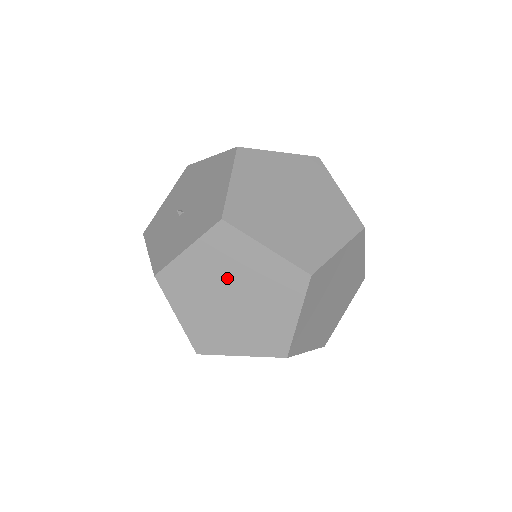
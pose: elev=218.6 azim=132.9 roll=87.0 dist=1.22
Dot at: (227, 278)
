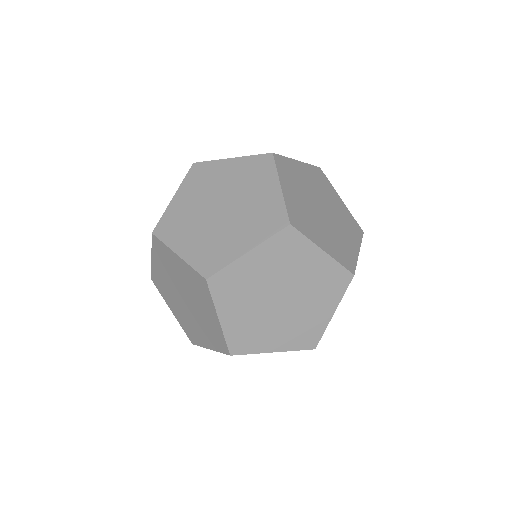
Dot at: (211, 196)
